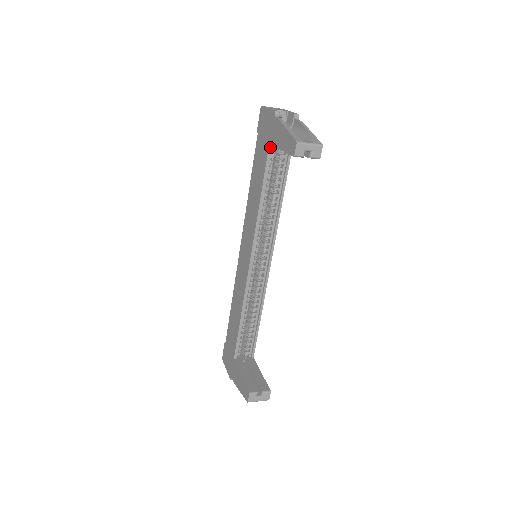
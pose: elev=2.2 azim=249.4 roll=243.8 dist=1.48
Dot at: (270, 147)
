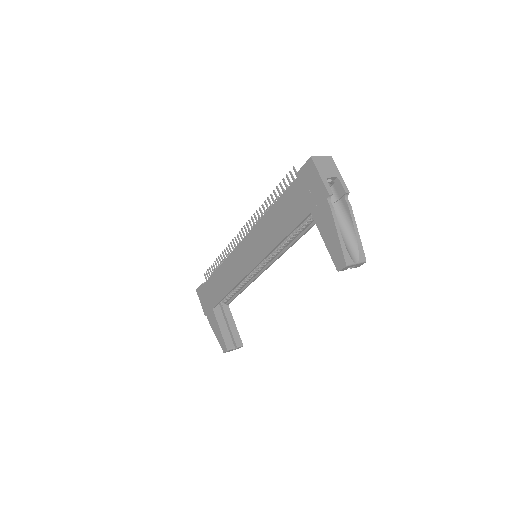
Dot at: (310, 214)
